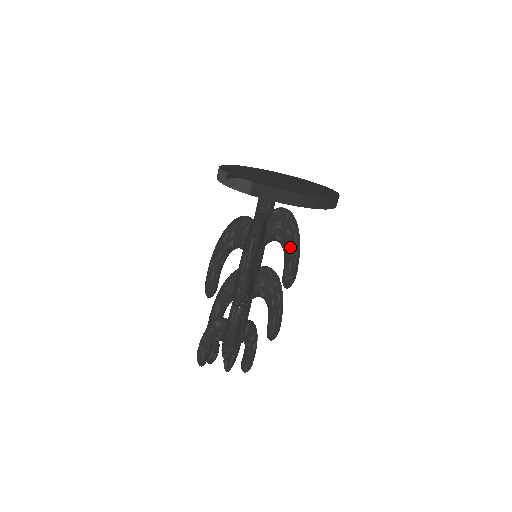
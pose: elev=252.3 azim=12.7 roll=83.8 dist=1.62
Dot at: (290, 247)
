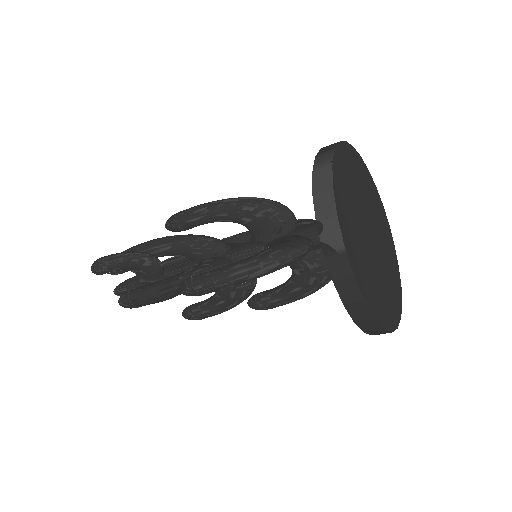
Dot at: (296, 290)
